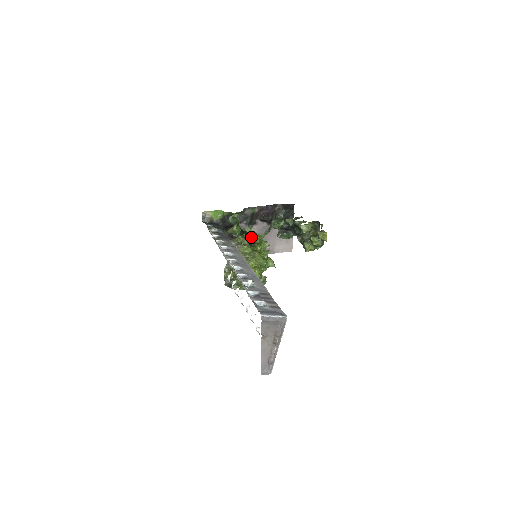
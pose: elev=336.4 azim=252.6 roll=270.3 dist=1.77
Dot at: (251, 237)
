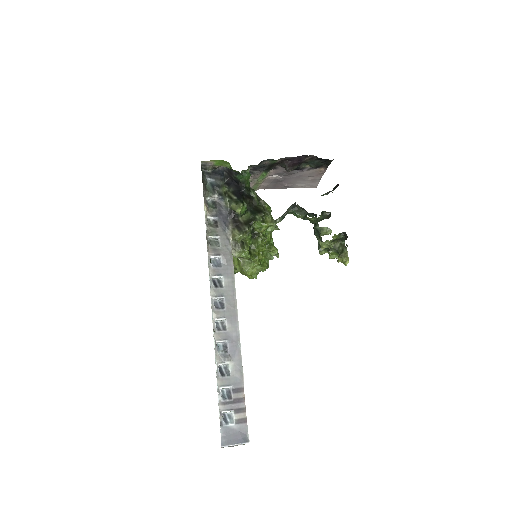
Dot at: (257, 225)
